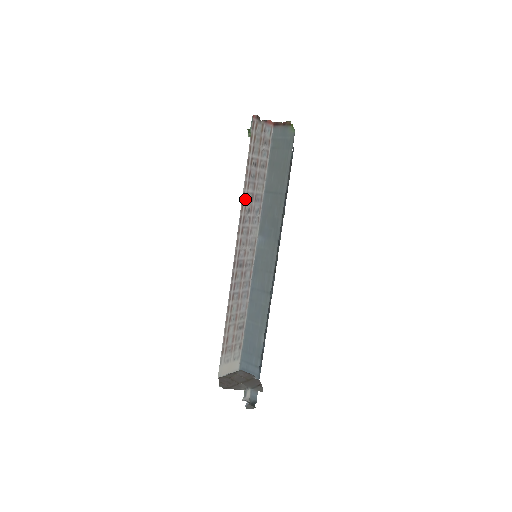
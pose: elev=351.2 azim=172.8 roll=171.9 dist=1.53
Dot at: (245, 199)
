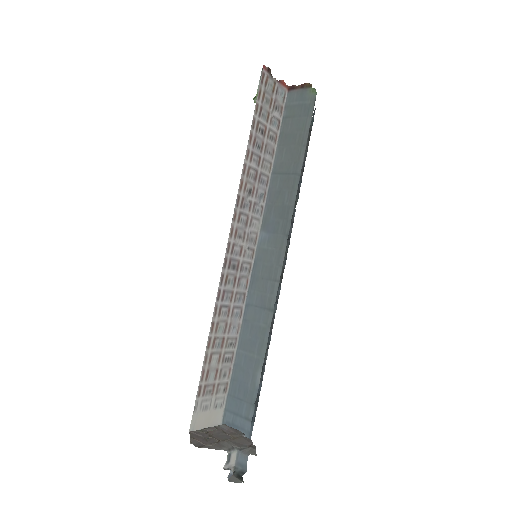
Dot at: (246, 174)
